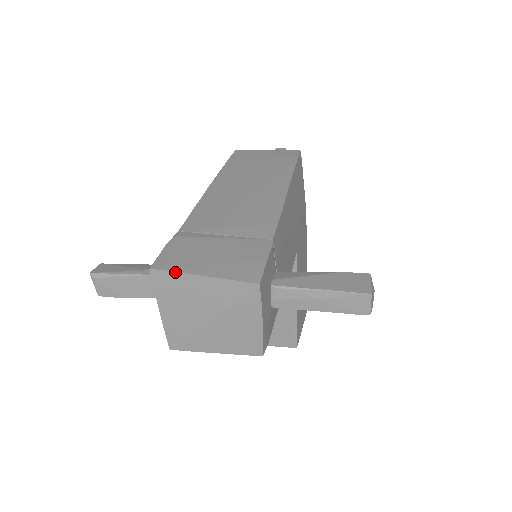
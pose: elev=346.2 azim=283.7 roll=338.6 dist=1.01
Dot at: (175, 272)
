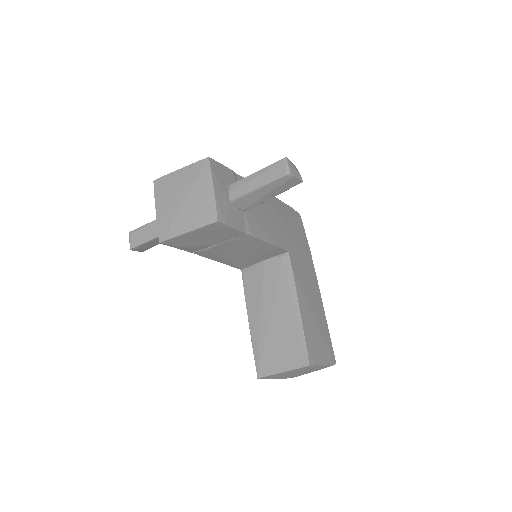
Dot at: (166, 175)
